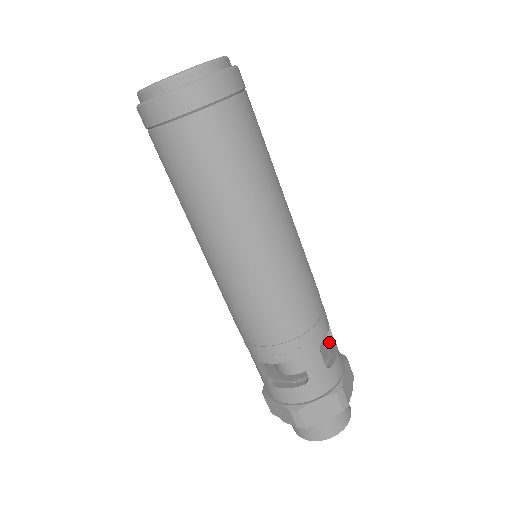
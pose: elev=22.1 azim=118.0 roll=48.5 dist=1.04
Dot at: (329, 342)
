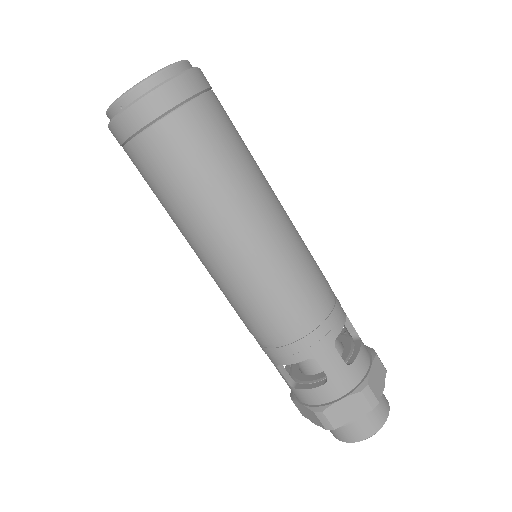
Dot at: (352, 337)
